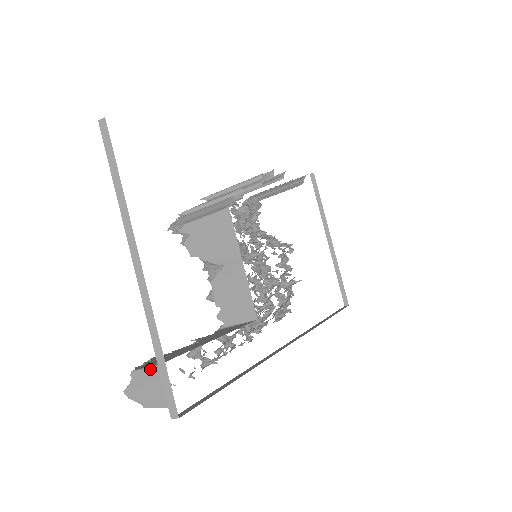
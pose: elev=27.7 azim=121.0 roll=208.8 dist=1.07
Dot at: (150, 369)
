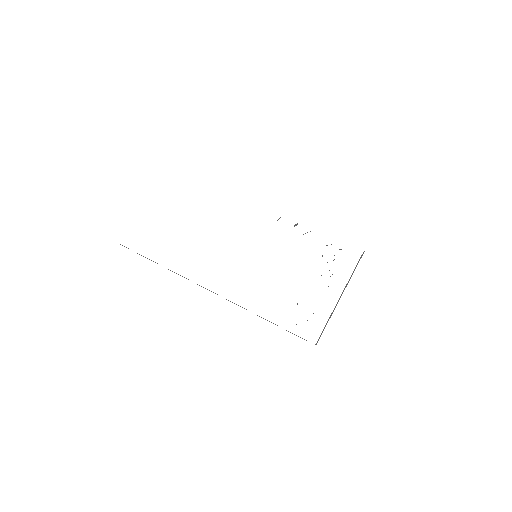
Dot at: occluded
